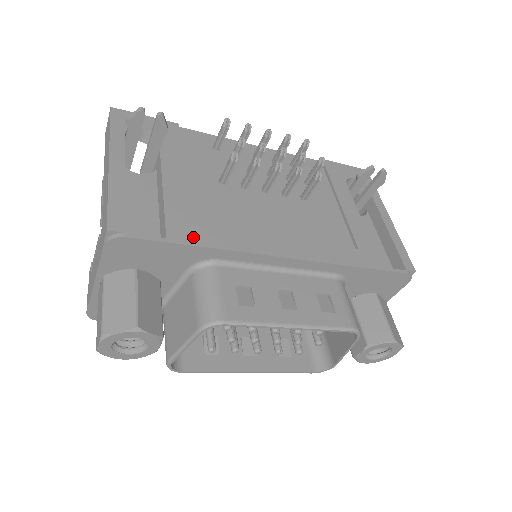
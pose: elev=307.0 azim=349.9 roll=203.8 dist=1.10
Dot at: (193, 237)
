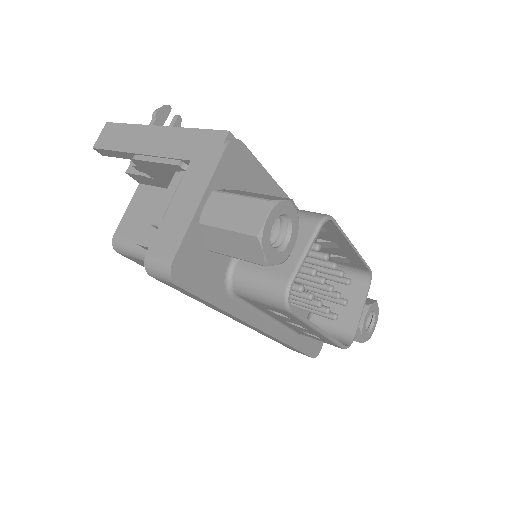
Dot at: occluded
